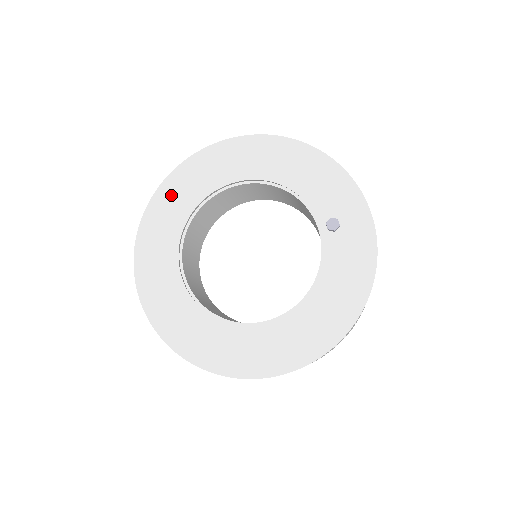
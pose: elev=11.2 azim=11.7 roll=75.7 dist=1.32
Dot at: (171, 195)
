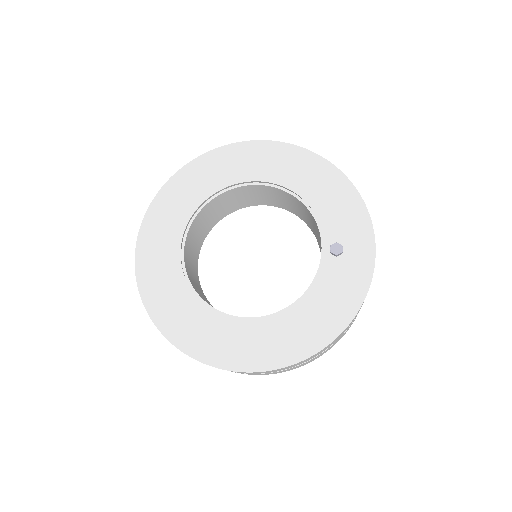
Dot at: (198, 173)
